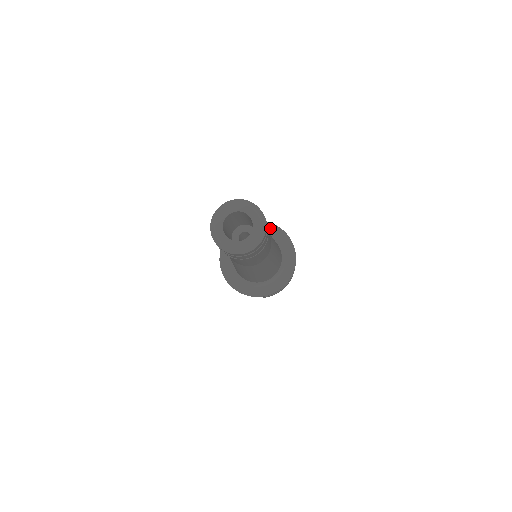
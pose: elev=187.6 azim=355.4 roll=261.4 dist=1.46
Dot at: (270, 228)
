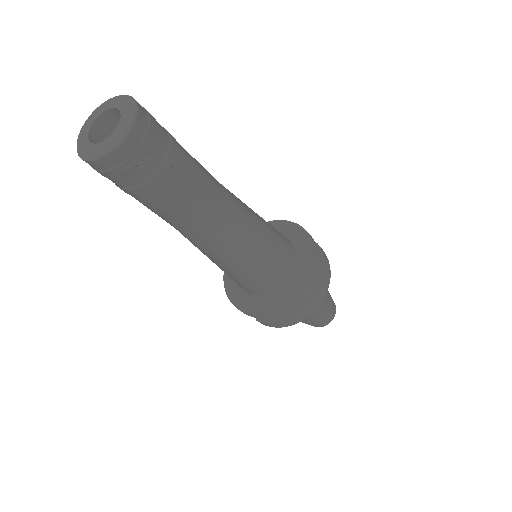
Dot at: (302, 237)
